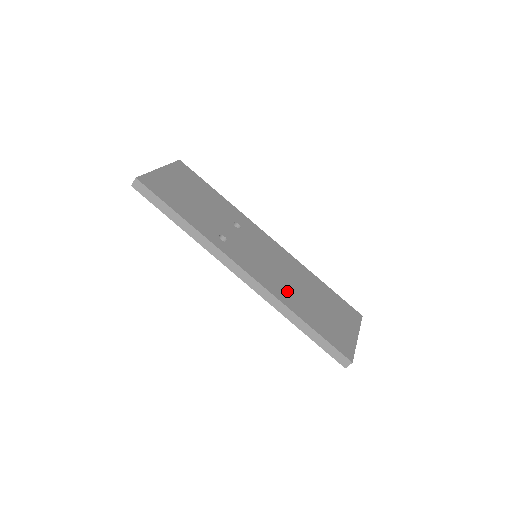
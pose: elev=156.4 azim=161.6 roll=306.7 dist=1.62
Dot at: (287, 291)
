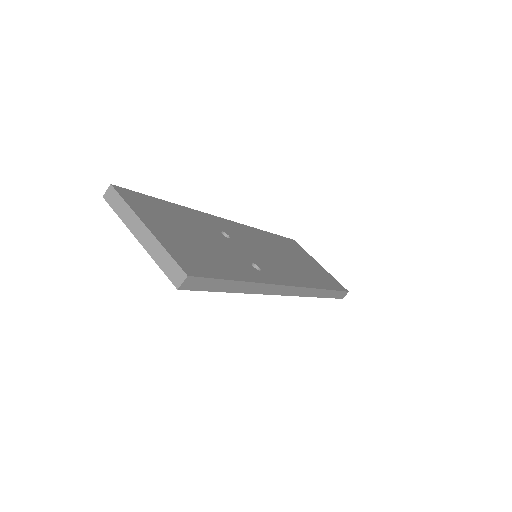
Dot at: (300, 272)
